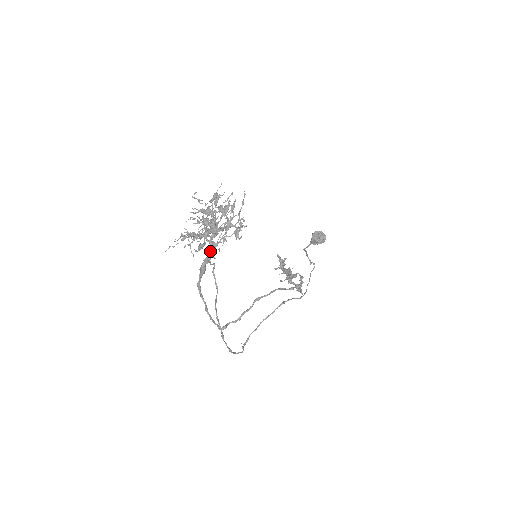
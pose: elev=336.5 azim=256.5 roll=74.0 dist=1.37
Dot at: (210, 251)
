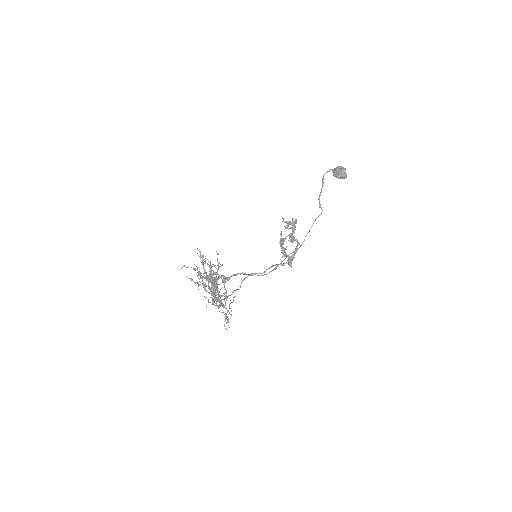
Dot at: occluded
